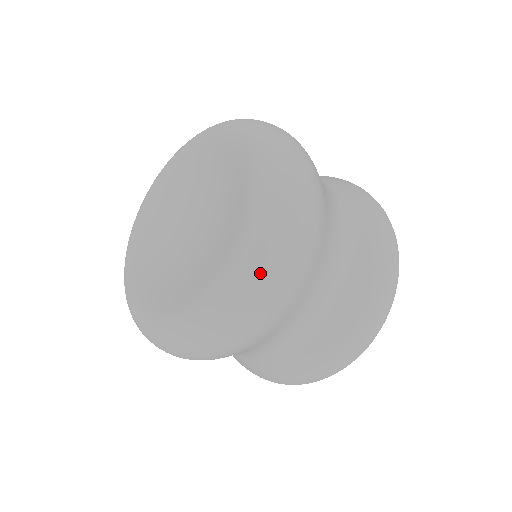
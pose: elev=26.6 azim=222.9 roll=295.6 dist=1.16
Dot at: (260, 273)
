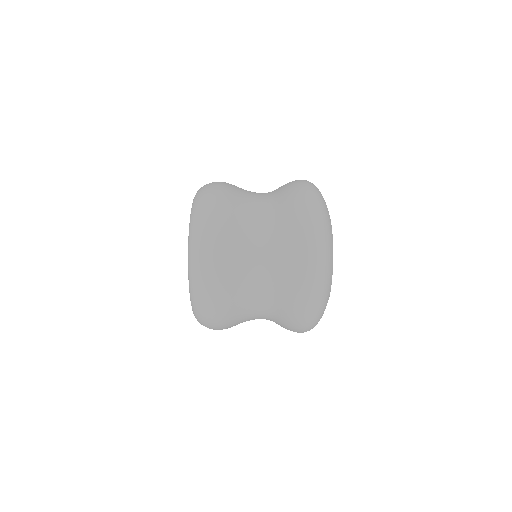
Dot at: (195, 261)
